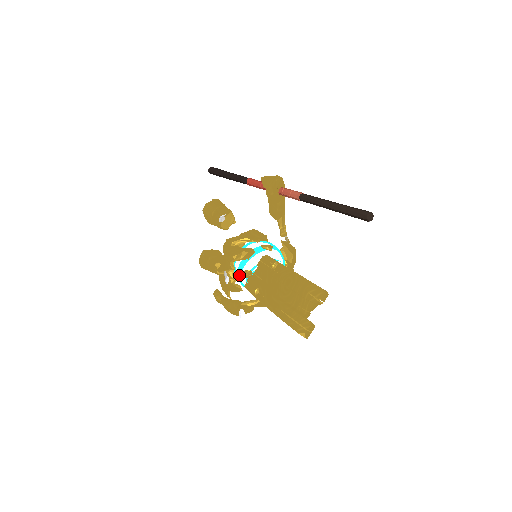
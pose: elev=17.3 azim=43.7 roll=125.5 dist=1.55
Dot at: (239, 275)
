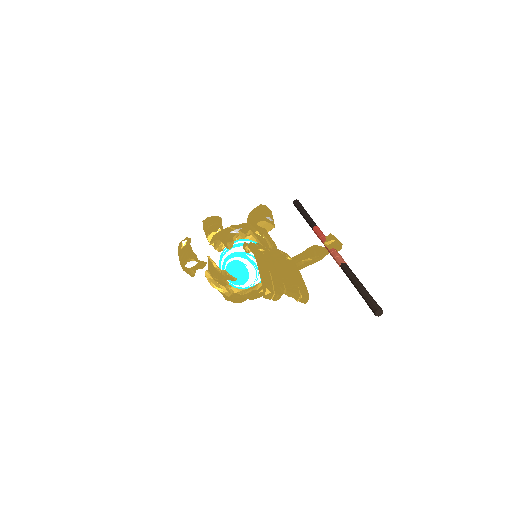
Dot at: occluded
